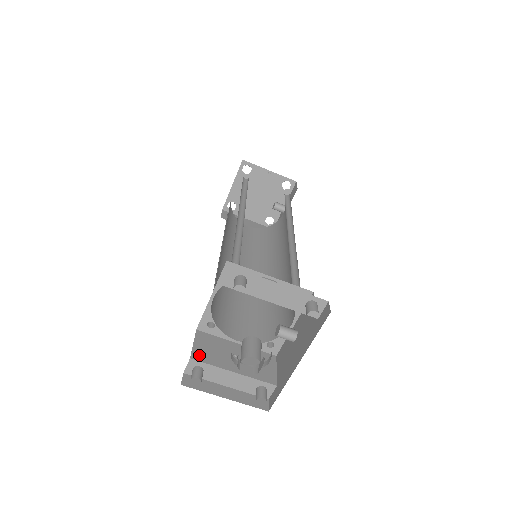
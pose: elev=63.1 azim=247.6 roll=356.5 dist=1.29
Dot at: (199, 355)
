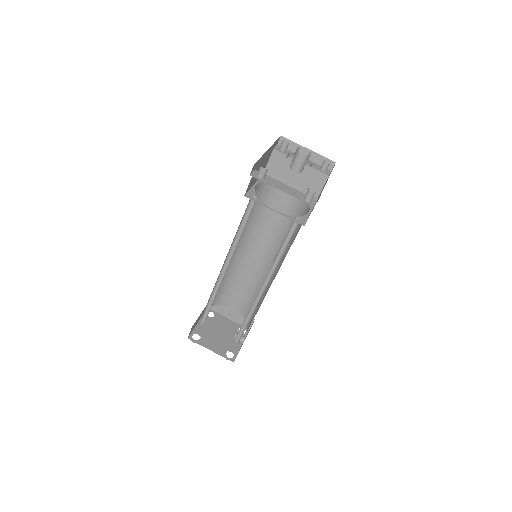
Dot at: occluded
